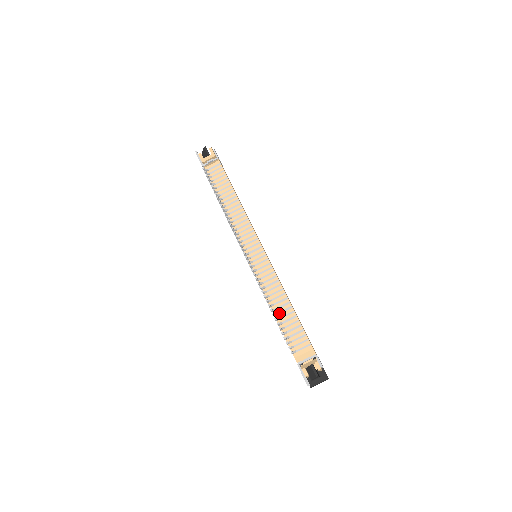
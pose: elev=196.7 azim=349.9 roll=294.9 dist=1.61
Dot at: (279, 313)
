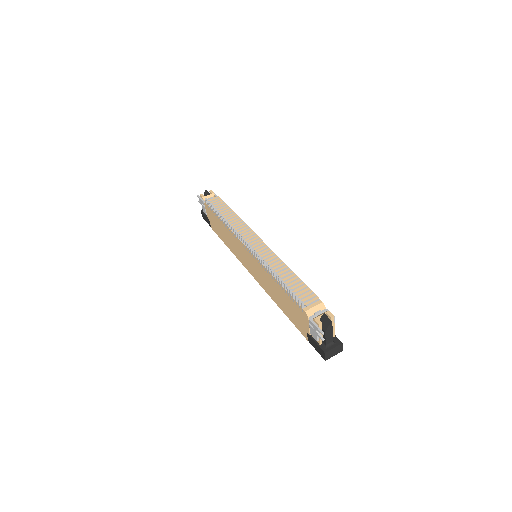
Dot at: (284, 281)
